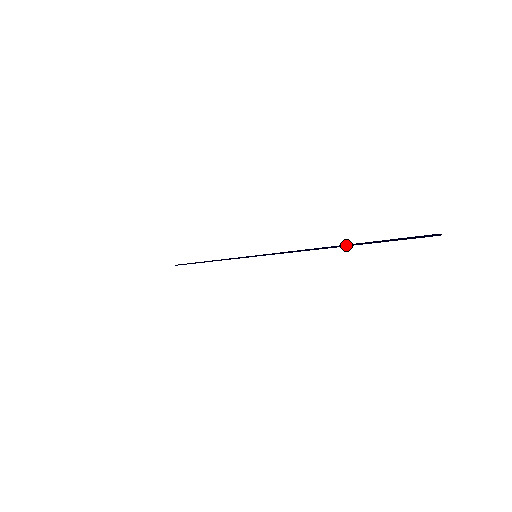
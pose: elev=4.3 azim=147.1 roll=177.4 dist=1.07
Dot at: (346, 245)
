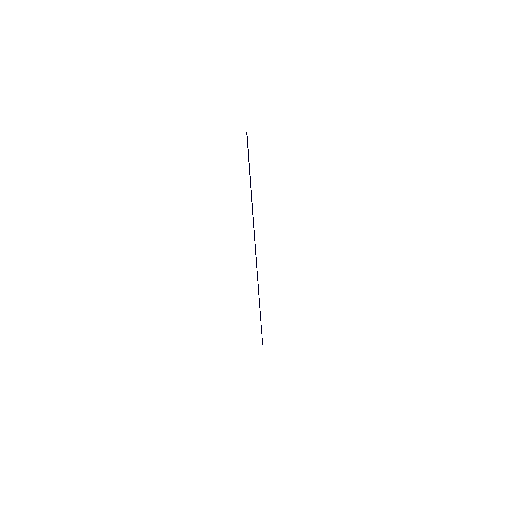
Dot at: occluded
